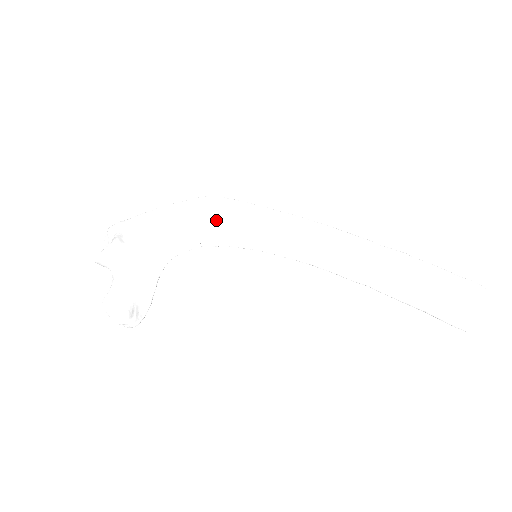
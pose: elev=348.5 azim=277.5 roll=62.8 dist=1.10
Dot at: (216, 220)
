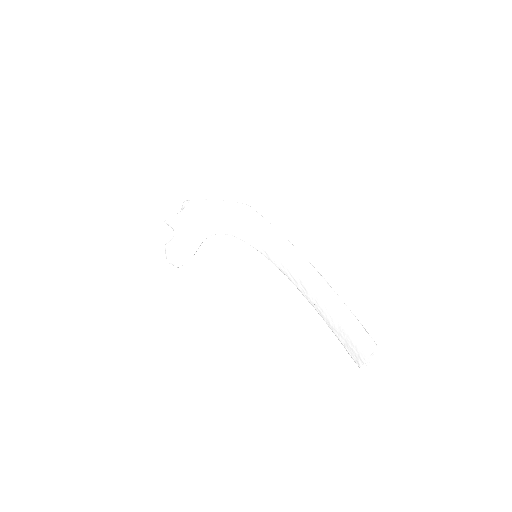
Dot at: (241, 223)
